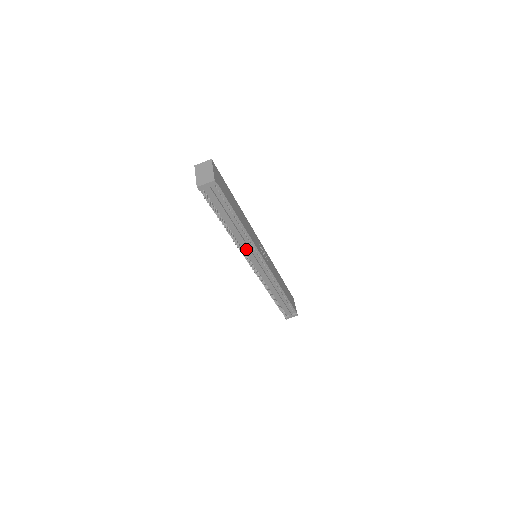
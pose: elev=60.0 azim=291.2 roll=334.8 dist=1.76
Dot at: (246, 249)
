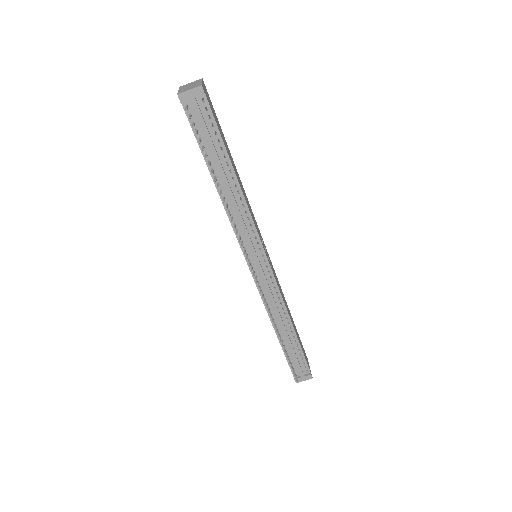
Dot at: (242, 228)
